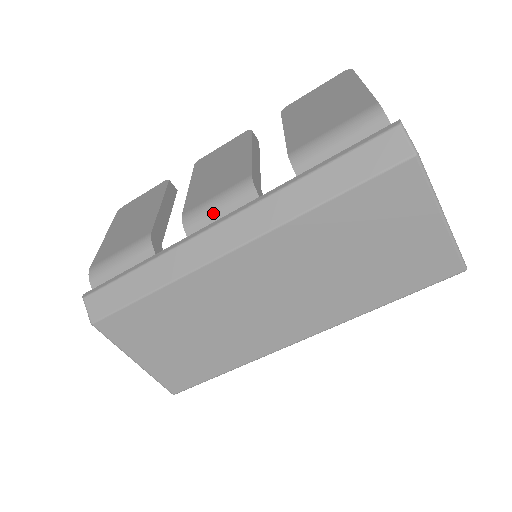
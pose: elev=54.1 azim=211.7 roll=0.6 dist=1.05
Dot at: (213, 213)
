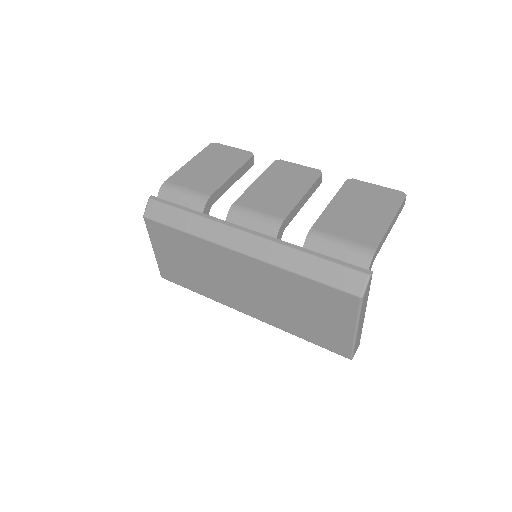
Dot at: (248, 220)
